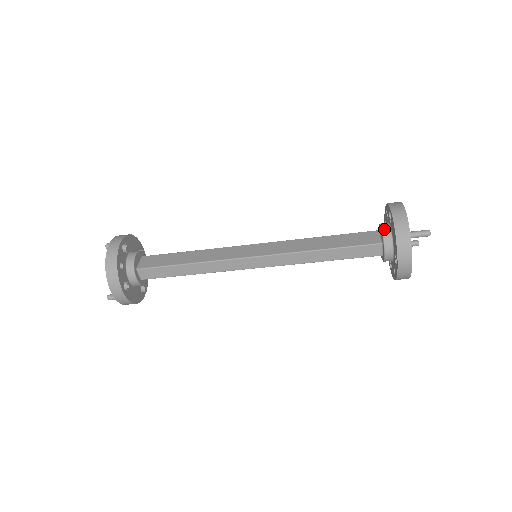
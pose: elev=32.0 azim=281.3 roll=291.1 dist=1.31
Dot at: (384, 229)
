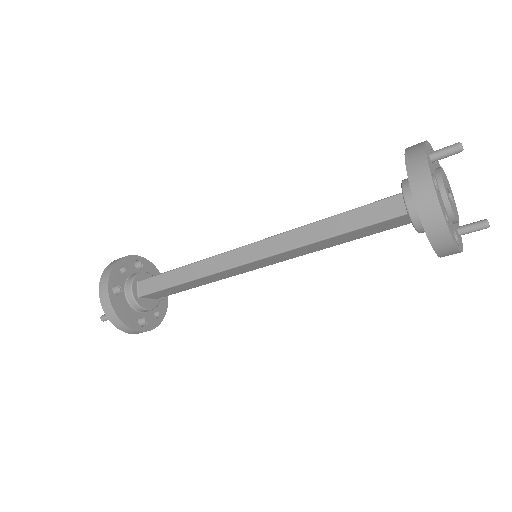
Dot at: (407, 178)
